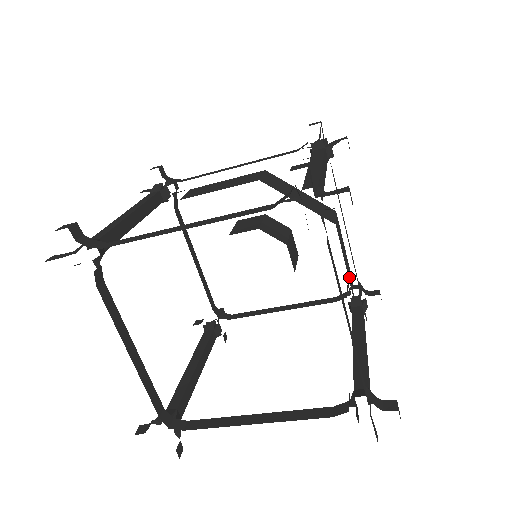
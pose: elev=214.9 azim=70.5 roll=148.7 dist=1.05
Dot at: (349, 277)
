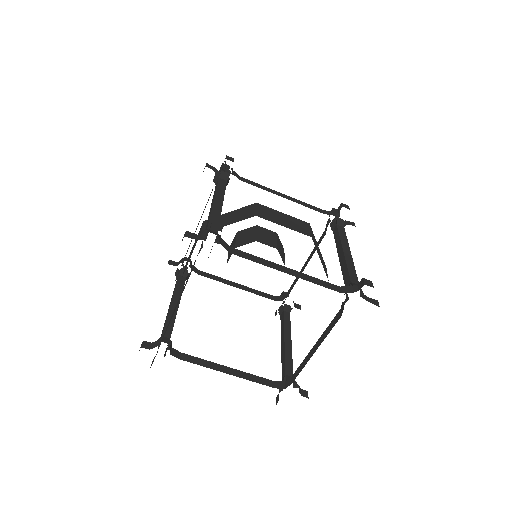
Dot at: occluded
